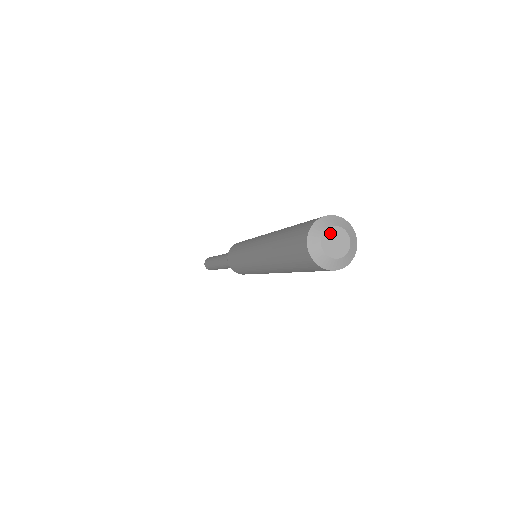
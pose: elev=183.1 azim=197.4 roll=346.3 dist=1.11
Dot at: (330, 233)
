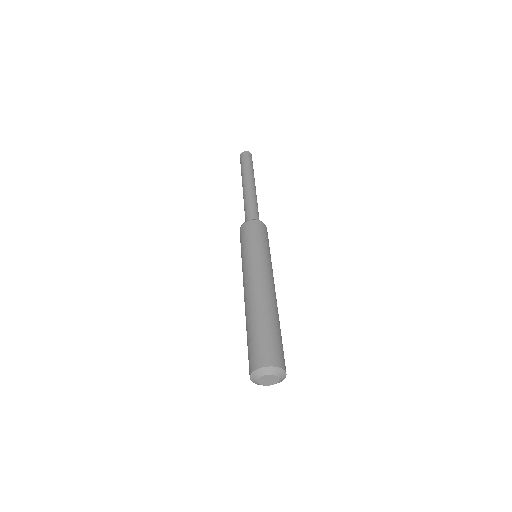
Dot at: (266, 377)
